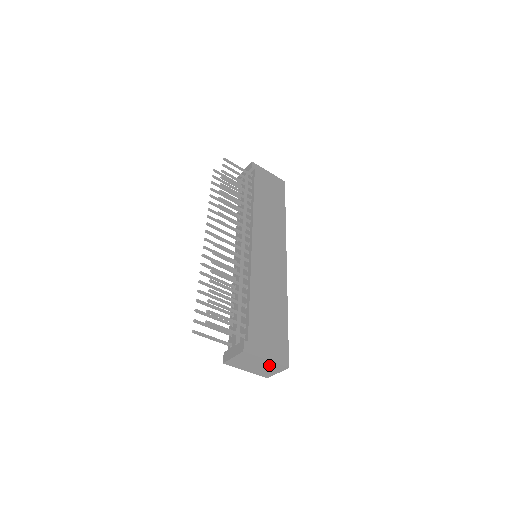
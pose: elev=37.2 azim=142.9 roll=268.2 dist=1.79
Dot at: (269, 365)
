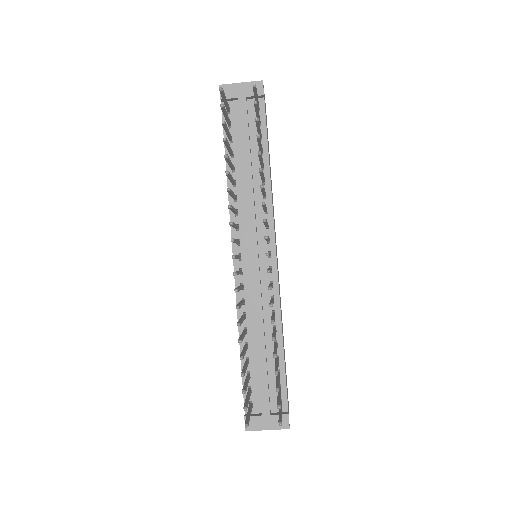
Dot at: occluded
